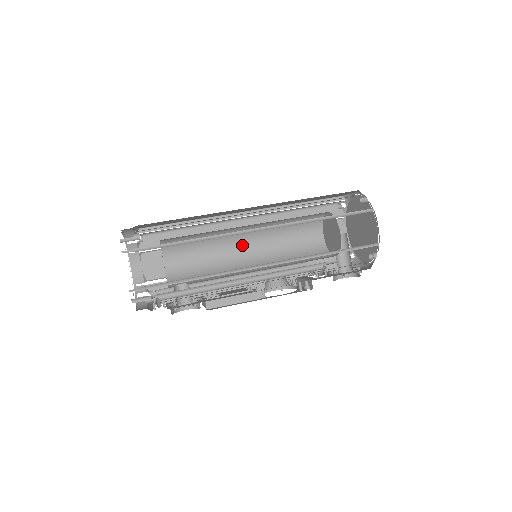
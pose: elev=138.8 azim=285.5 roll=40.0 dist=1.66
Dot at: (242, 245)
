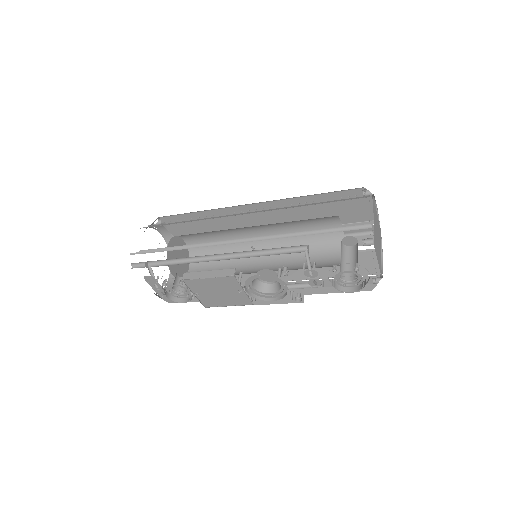
Dot at: (258, 260)
